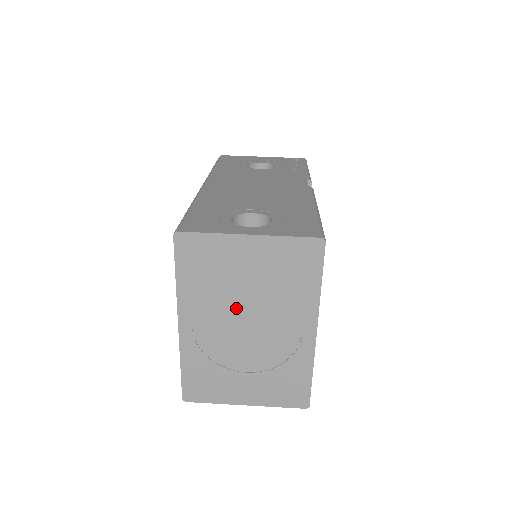
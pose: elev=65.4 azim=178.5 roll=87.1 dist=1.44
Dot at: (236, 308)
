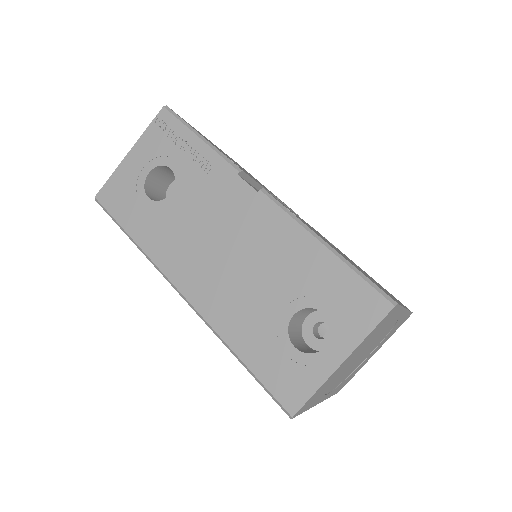
Dot at: (350, 366)
